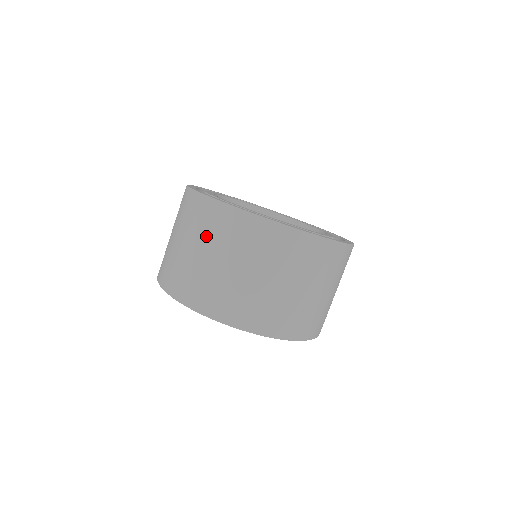
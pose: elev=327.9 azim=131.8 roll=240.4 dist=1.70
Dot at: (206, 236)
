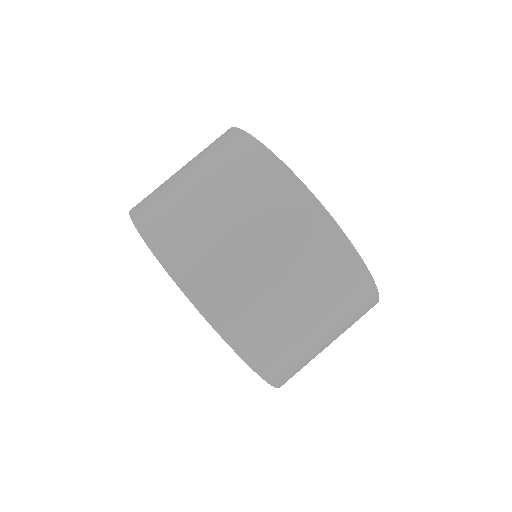
Dot at: (254, 209)
